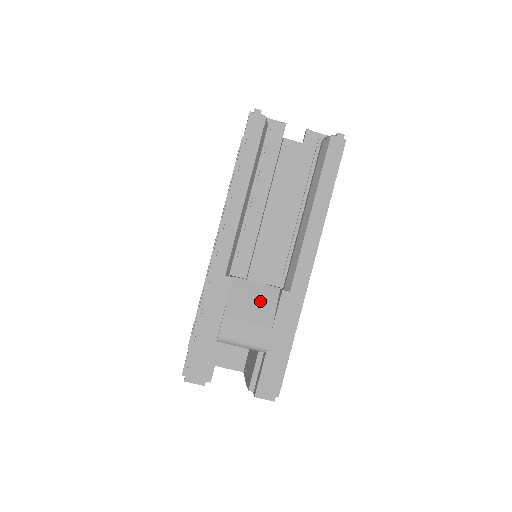
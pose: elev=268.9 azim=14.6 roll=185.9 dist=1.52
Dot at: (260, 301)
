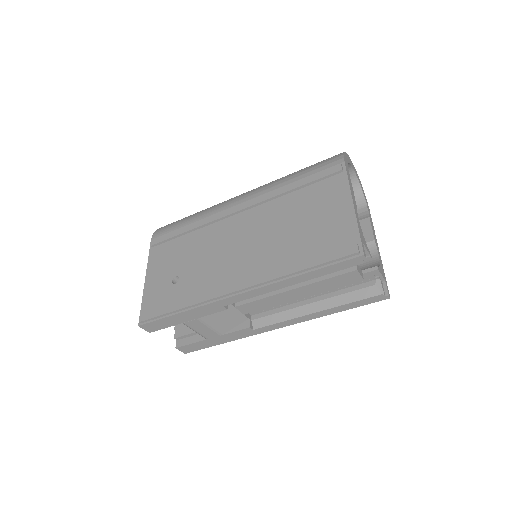
Dot at: (230, 320)
